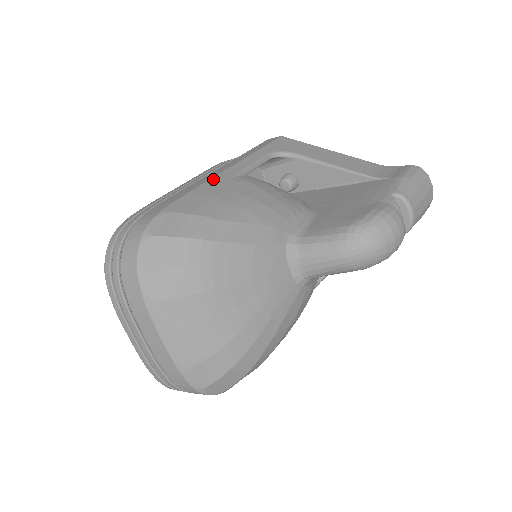
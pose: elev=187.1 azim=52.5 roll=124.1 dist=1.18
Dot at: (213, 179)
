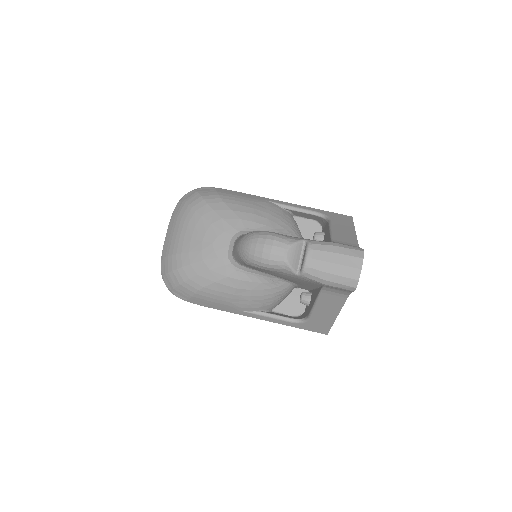
Dot at: (260, 197)
